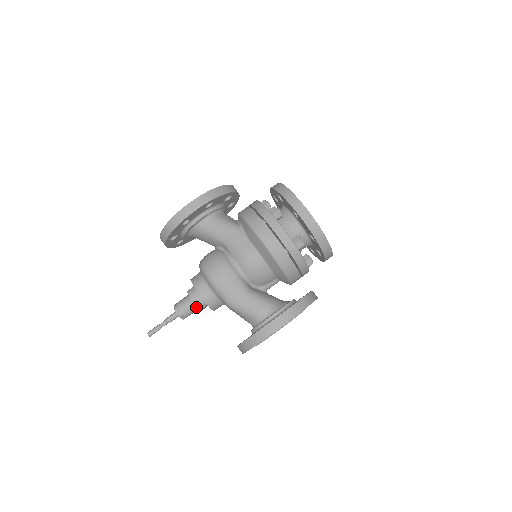
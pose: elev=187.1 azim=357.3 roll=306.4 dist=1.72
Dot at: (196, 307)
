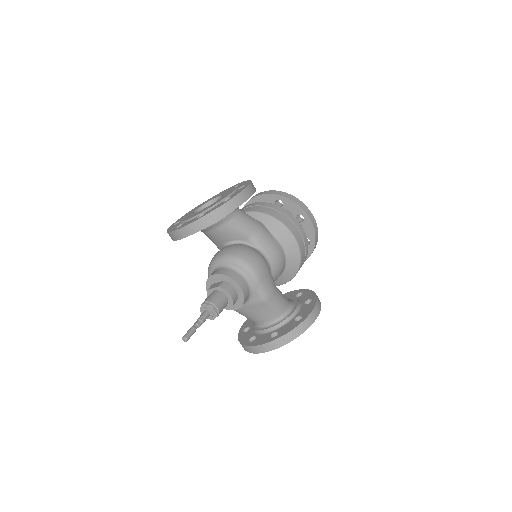
Dot at: (227, 304)
